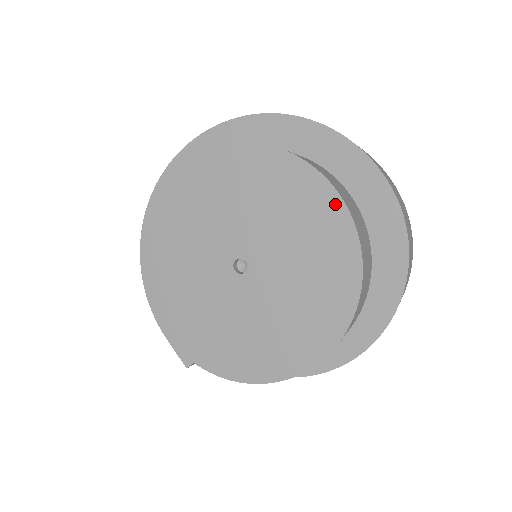
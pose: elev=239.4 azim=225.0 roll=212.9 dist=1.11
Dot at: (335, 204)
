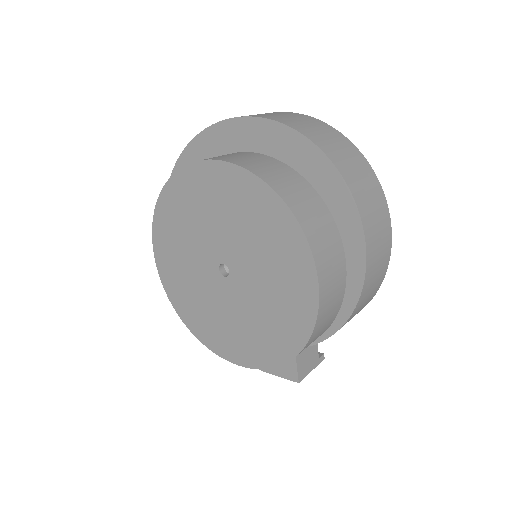
Dot at: (217, 168)
